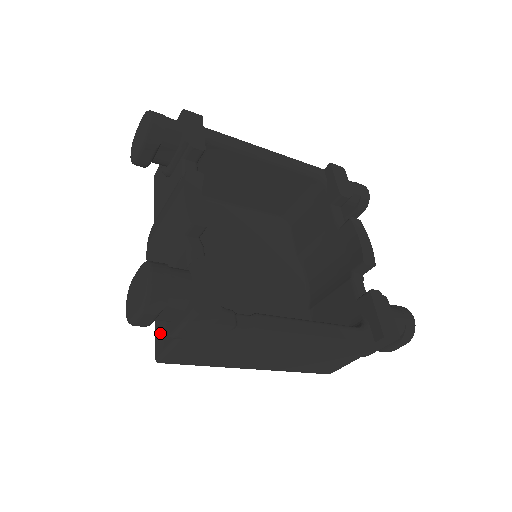
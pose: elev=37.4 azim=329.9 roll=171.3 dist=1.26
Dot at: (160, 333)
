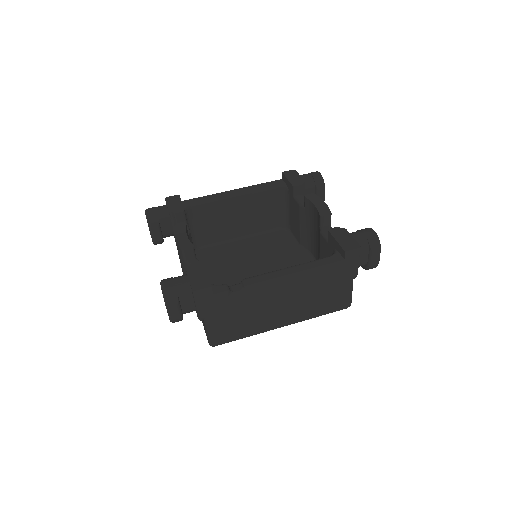
Dot at: (204, 327)
